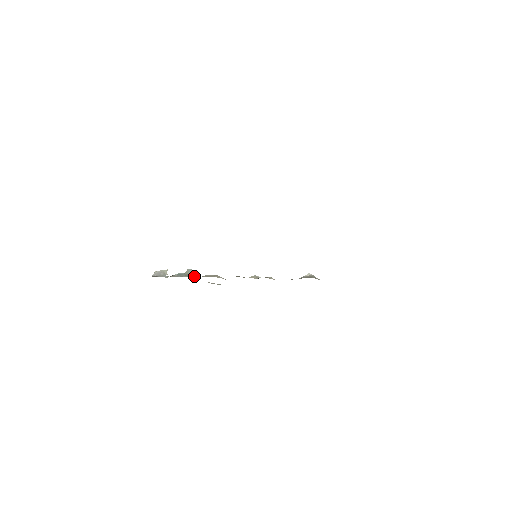
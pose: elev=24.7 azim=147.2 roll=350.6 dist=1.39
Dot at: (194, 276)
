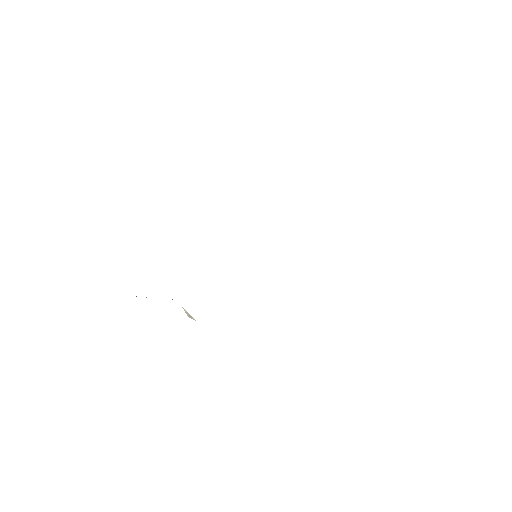
Dot at: occluded
